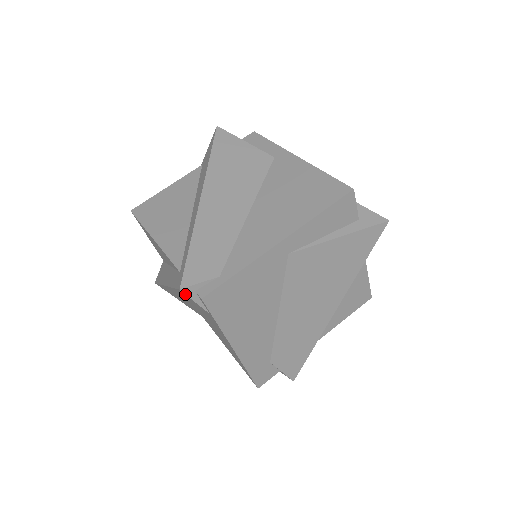
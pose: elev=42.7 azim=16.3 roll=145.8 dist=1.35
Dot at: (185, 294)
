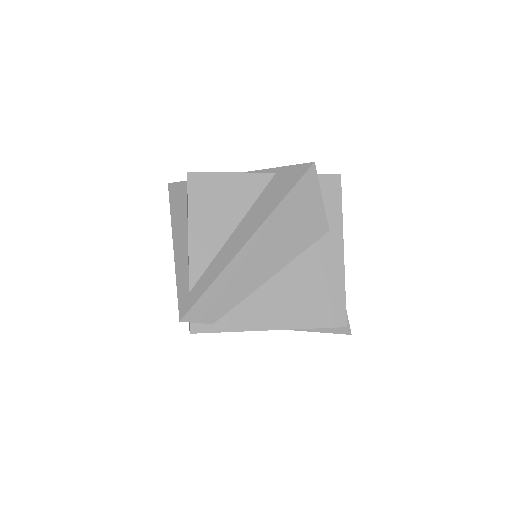
Dot at: (181, 321)
